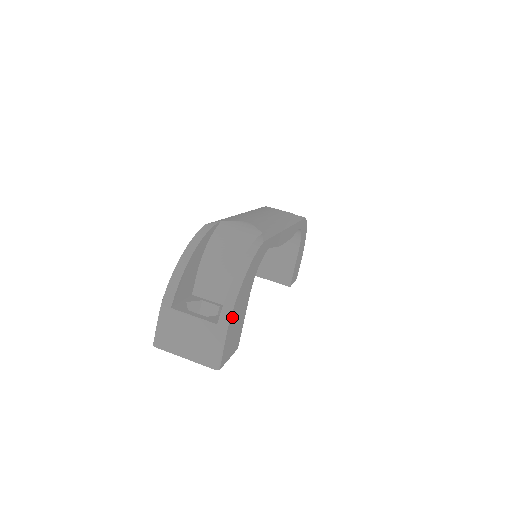
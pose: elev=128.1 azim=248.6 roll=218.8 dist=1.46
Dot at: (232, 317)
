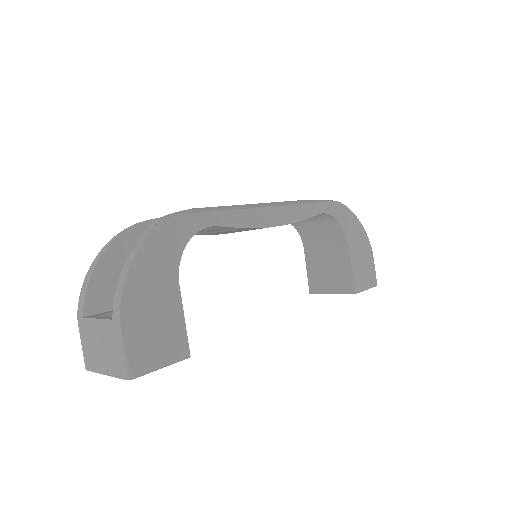
Dot at: (127, 307)
